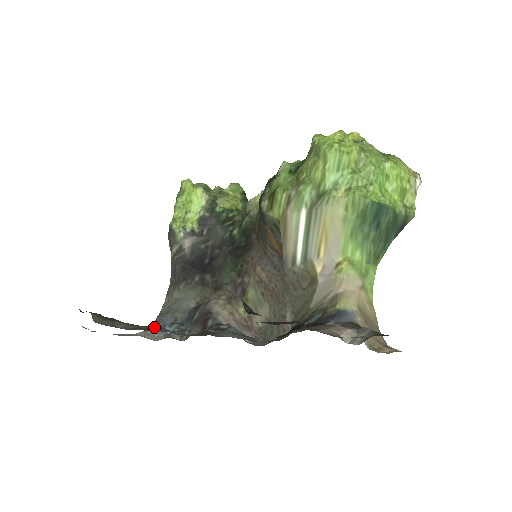
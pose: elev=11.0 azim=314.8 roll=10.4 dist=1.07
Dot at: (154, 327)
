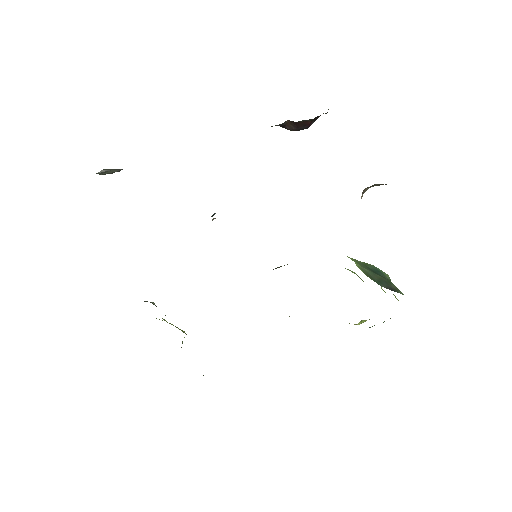
Dot at: occluded
